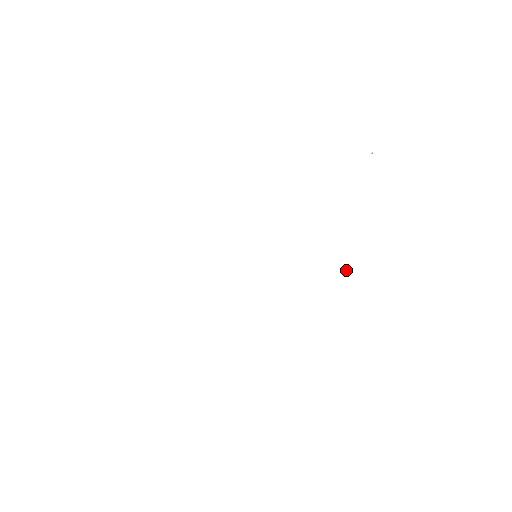
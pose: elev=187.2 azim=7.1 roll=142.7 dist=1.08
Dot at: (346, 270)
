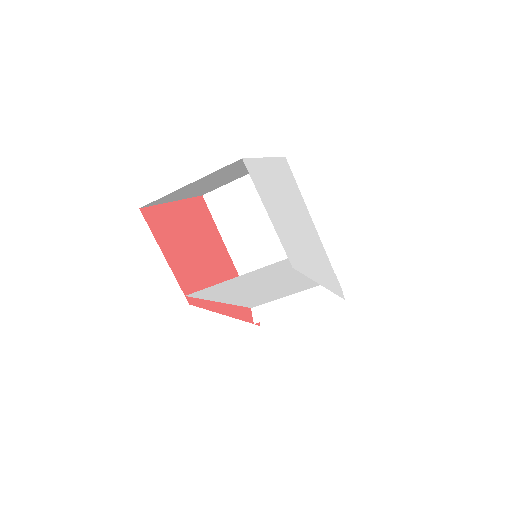
Dot at: (319, 282)
